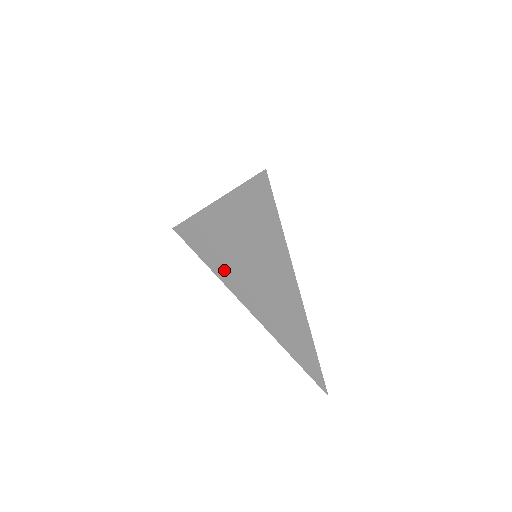
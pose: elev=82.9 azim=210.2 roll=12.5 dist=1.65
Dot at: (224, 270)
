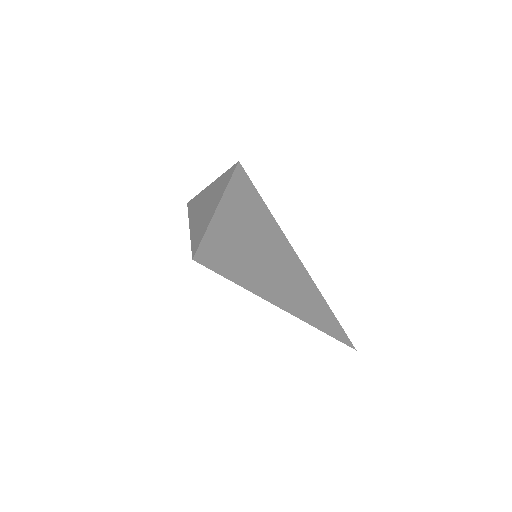
Dot at: occluded
